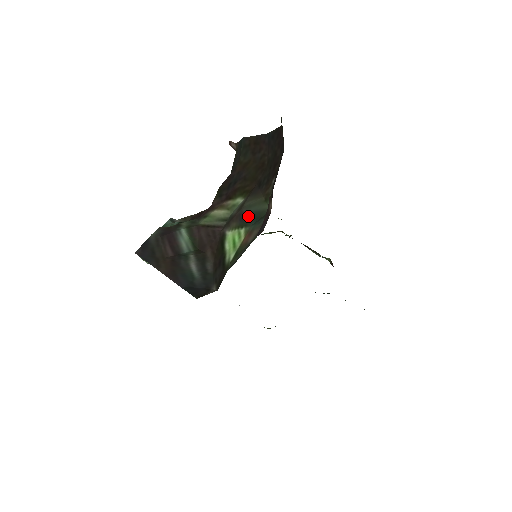
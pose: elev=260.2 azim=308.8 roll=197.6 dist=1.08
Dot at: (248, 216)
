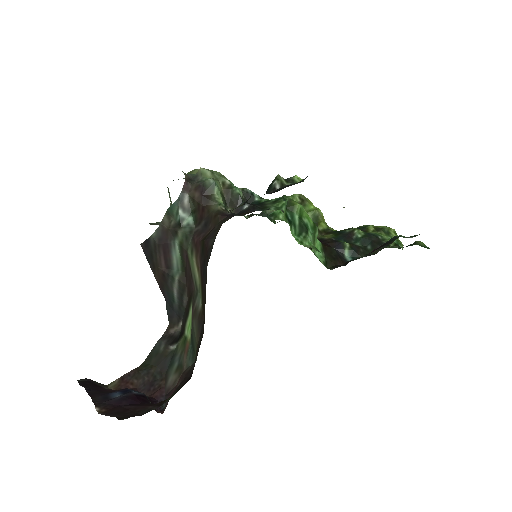
Dot at: (192, 335)
